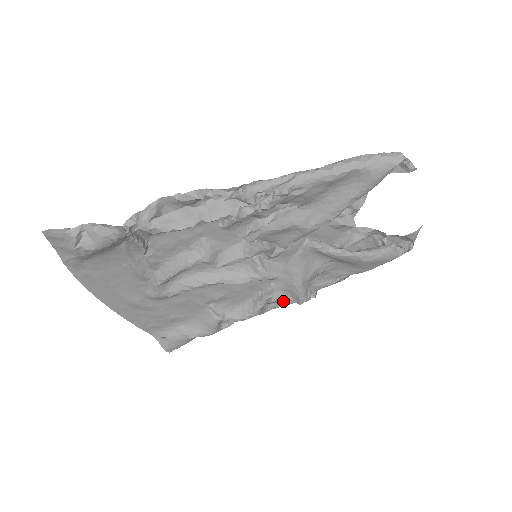
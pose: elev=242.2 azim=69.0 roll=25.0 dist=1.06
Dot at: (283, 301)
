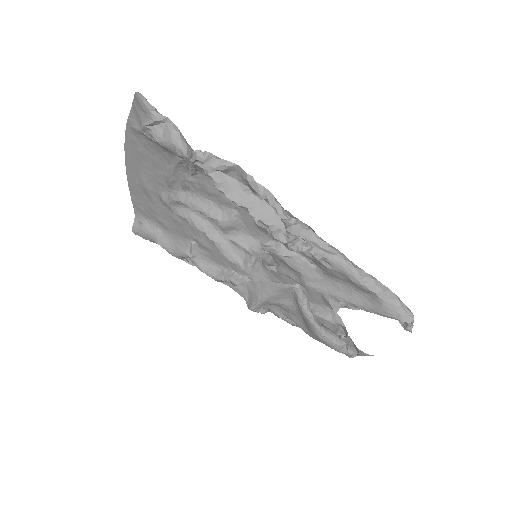
Dot at: occluded
